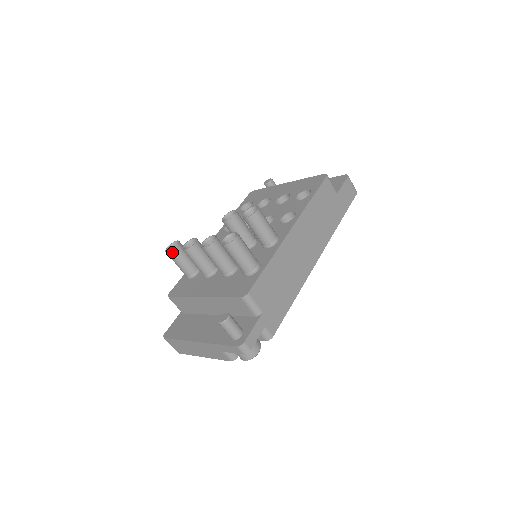
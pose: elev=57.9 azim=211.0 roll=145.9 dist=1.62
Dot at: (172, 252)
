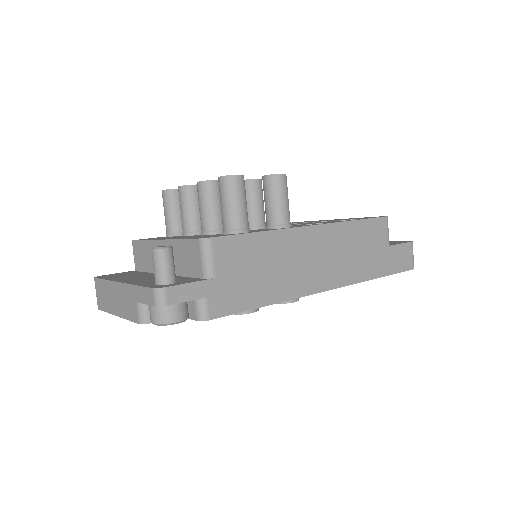
Dot at: (167, 192)
